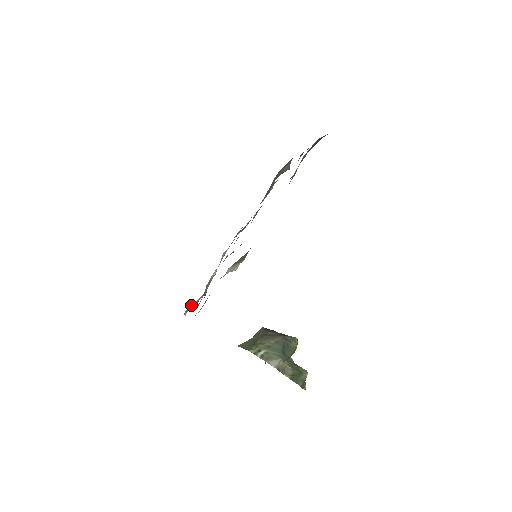
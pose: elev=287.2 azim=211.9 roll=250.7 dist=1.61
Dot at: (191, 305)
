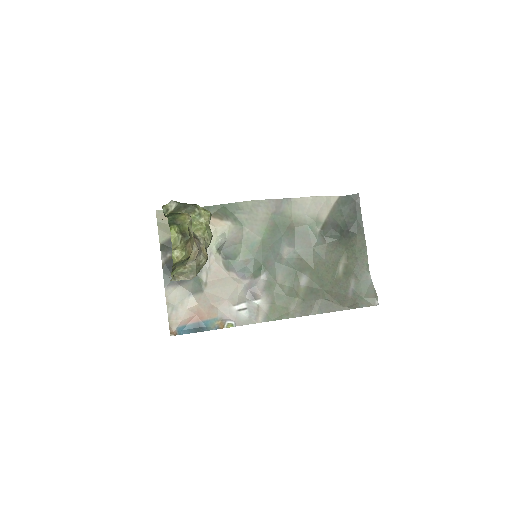
Dot at: (182, 321)
